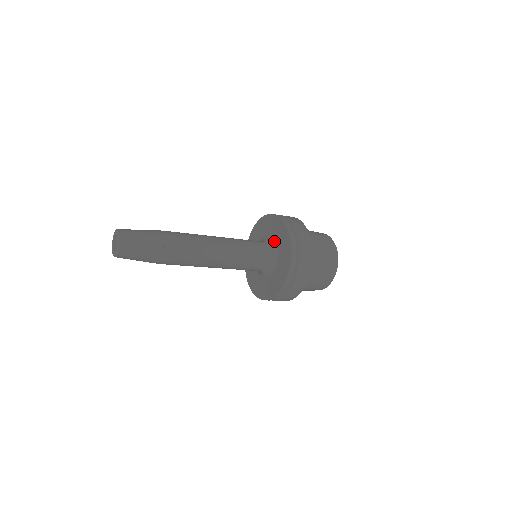
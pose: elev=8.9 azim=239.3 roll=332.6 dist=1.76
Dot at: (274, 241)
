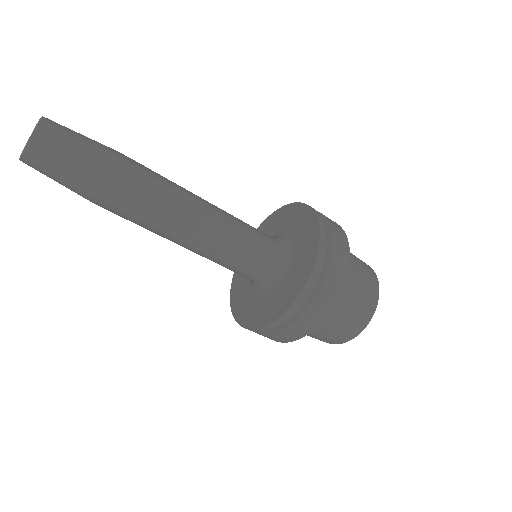
Dot at: (287, 235)
